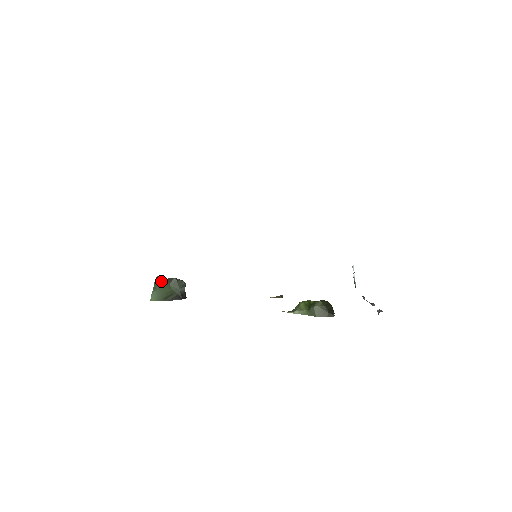
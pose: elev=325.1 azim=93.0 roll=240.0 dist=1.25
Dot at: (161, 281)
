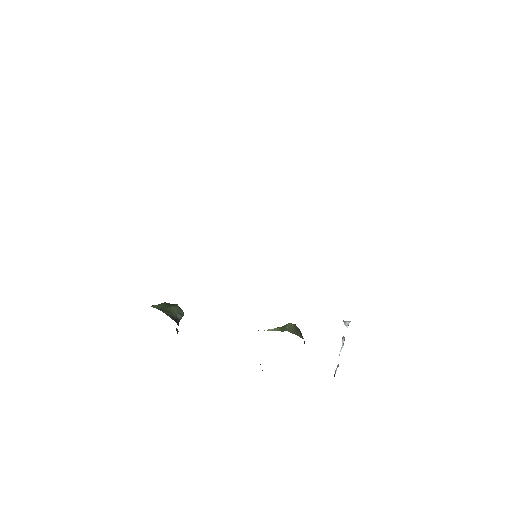
Dot at: (166, 303)
